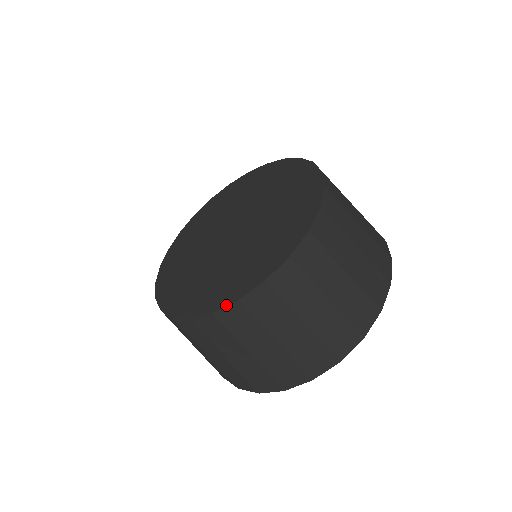
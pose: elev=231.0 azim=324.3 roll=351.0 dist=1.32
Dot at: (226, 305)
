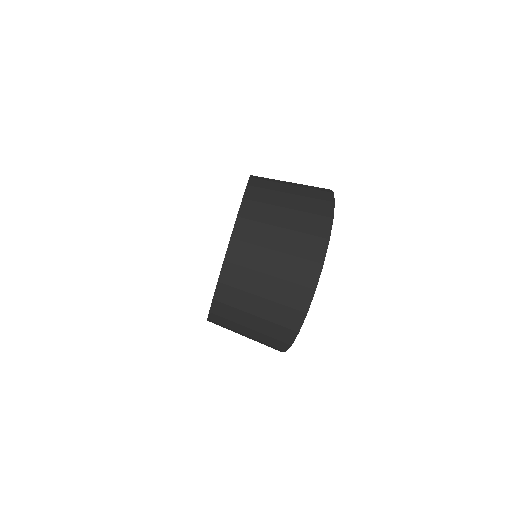
Dot at: (227, 248)
